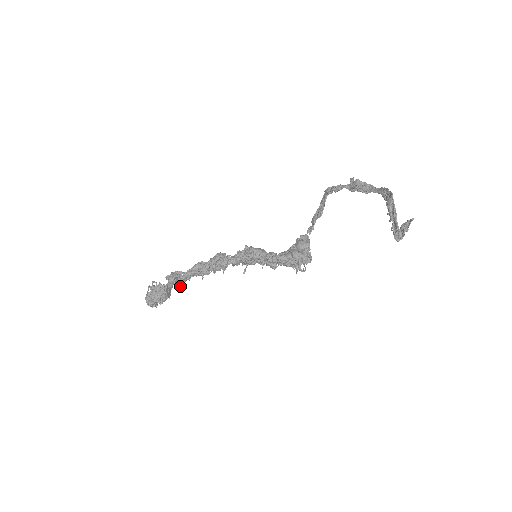
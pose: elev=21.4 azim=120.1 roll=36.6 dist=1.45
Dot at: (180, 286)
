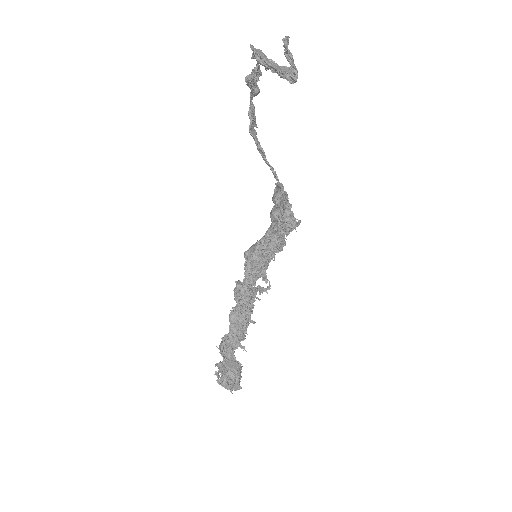
Dot at: (243, 348)
